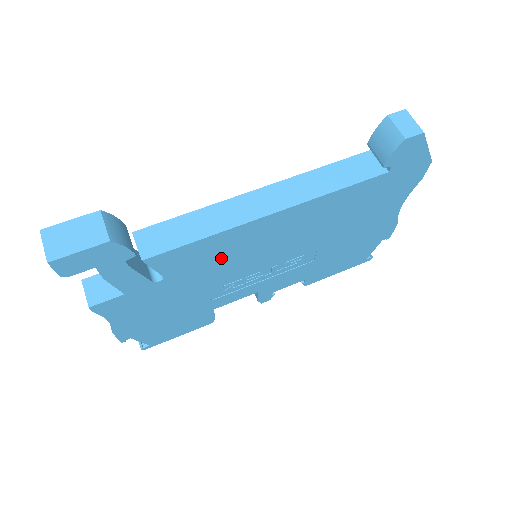
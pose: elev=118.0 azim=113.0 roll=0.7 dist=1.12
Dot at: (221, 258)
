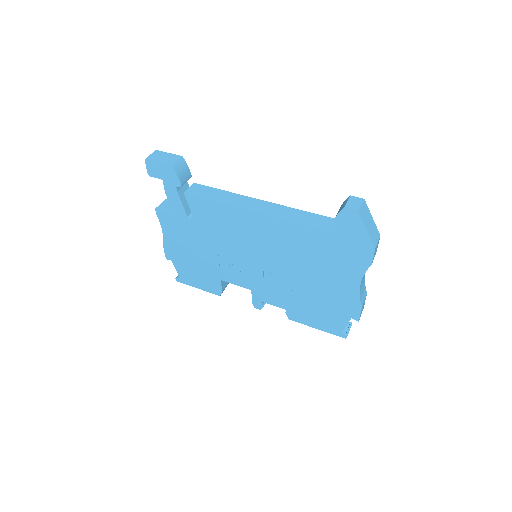
Dot at: (226, 229)
